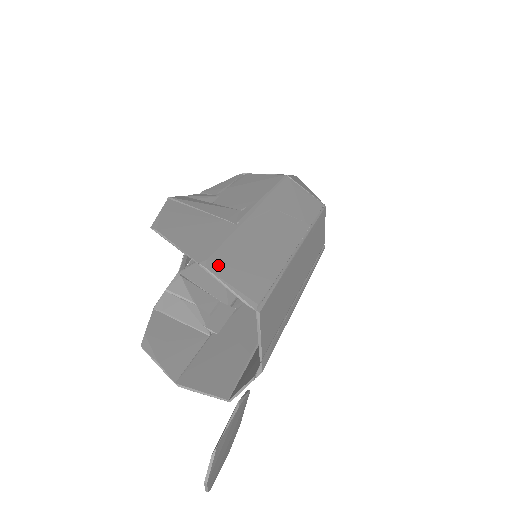
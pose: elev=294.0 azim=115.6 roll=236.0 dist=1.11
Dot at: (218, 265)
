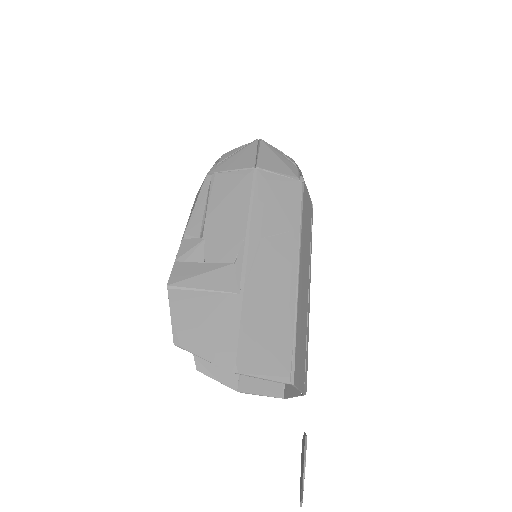
Dot at: (246, 361)
